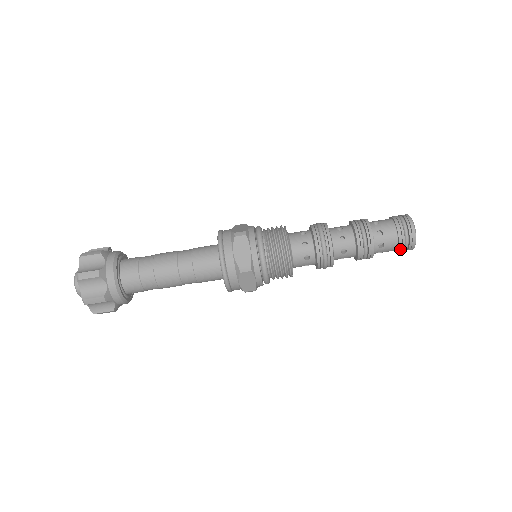
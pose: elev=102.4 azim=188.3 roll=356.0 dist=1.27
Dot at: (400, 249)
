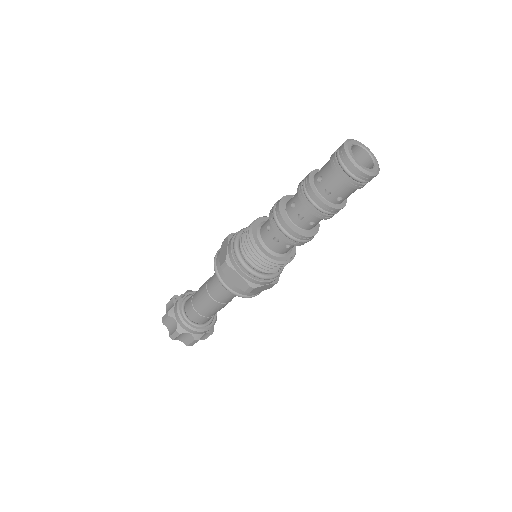
Dot at: (363, 186)
